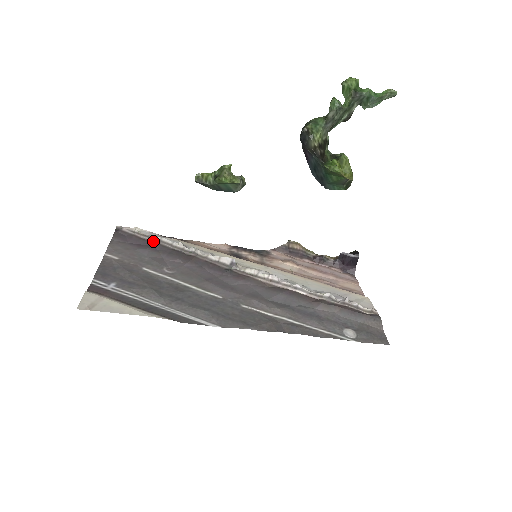
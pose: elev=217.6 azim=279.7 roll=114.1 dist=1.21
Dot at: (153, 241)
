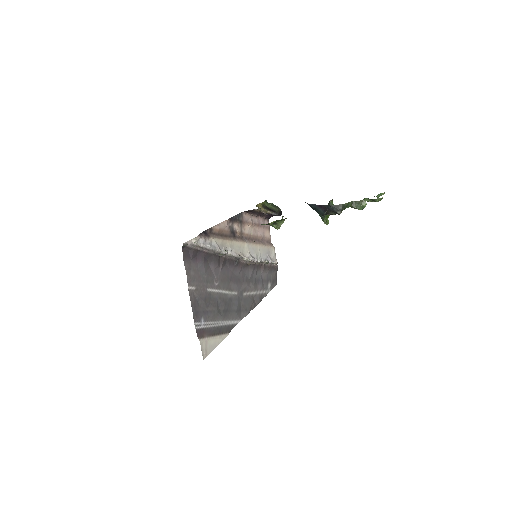
Dot at: (205, 251)
